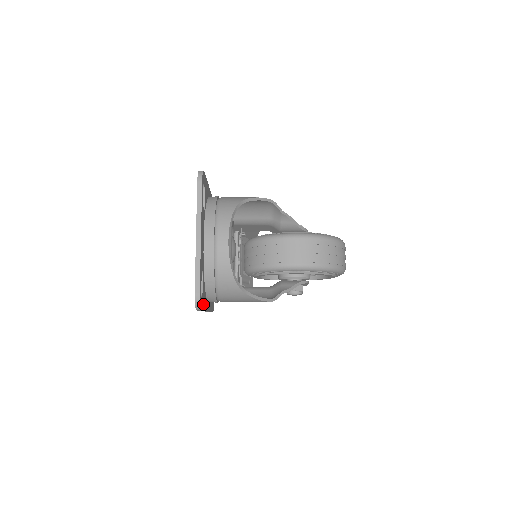
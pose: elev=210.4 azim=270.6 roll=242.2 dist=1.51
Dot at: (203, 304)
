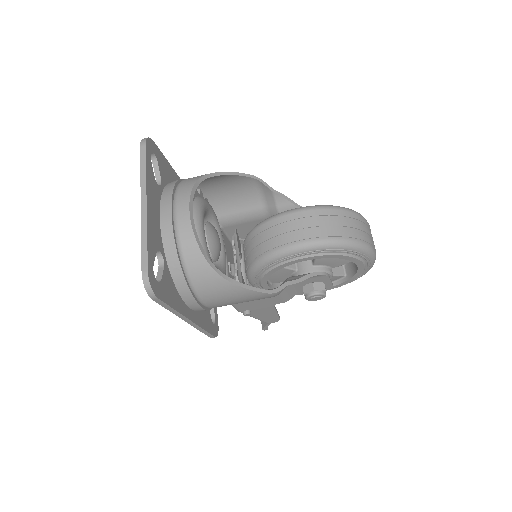
Dot at: (167, 297)
